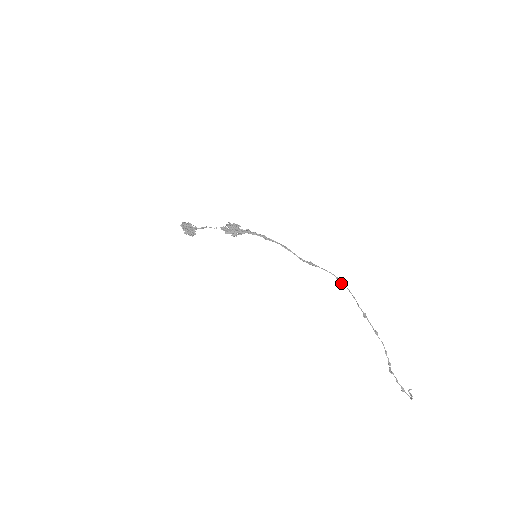
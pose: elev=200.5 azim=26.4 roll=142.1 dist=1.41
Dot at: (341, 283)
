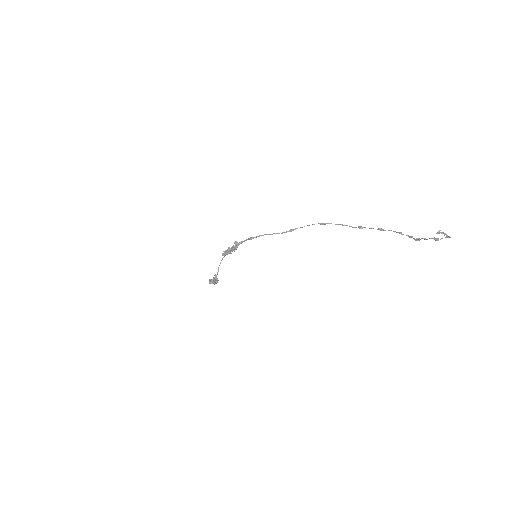
Dot at: (324, 224)
